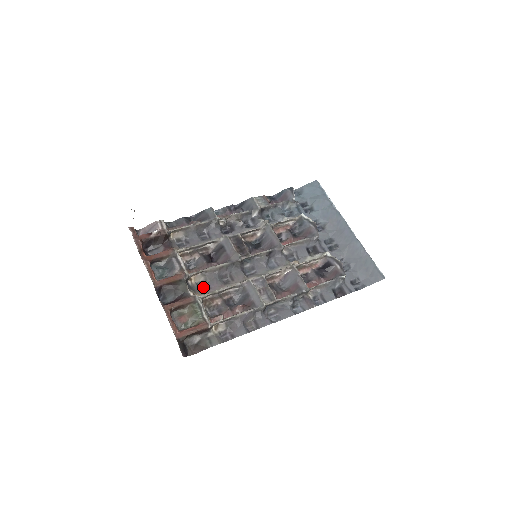
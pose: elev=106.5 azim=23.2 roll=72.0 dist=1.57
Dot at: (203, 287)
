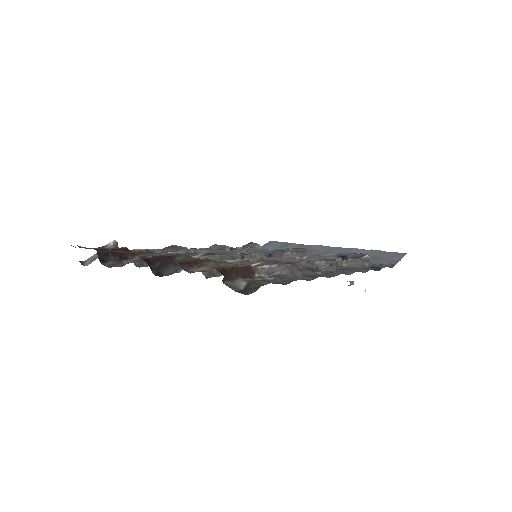
Dot at: occluded
